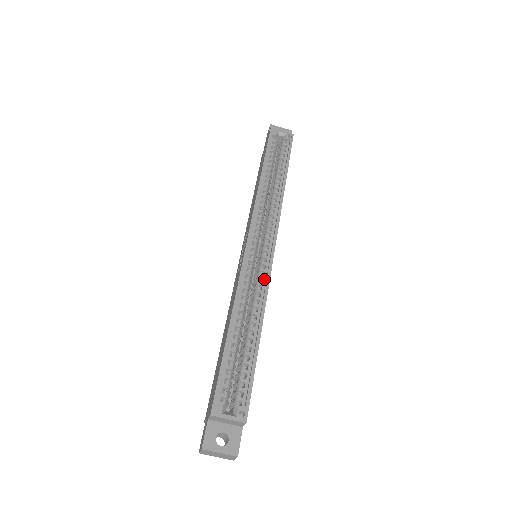
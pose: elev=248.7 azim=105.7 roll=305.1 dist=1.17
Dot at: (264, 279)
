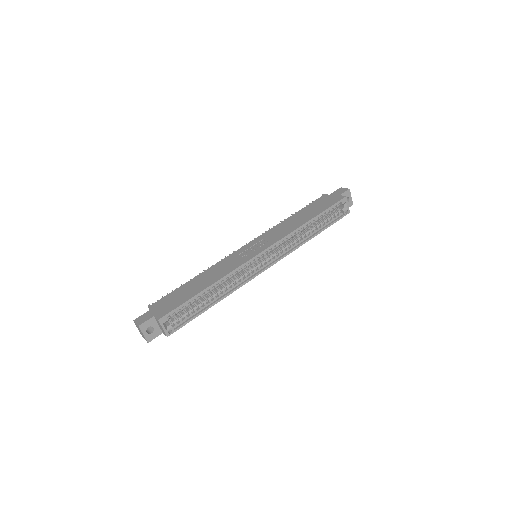
Dot at: (246, 278)
